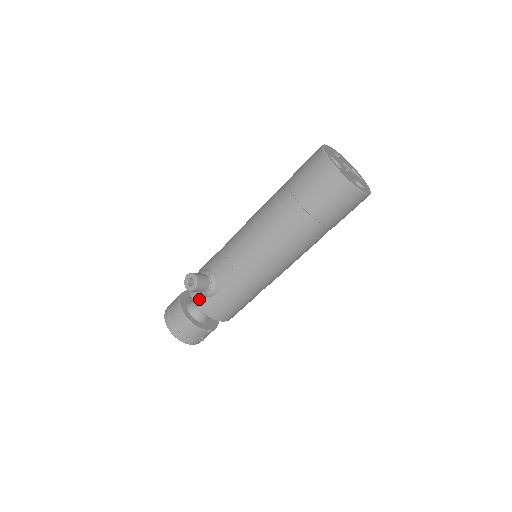
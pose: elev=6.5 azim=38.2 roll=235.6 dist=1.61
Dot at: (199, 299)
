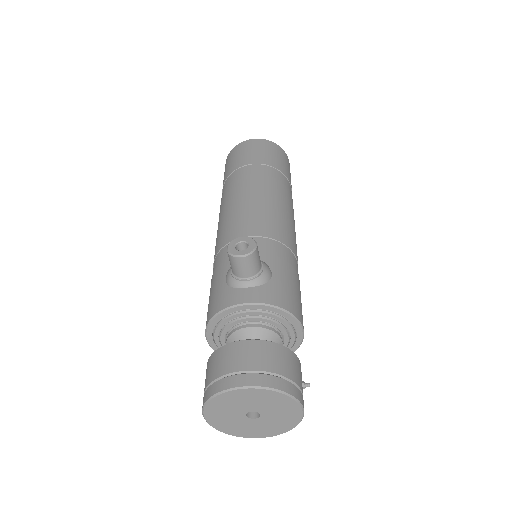
Dot at: (259, 293)
